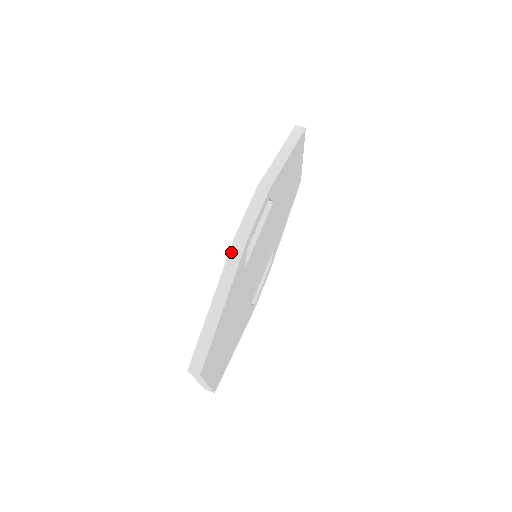
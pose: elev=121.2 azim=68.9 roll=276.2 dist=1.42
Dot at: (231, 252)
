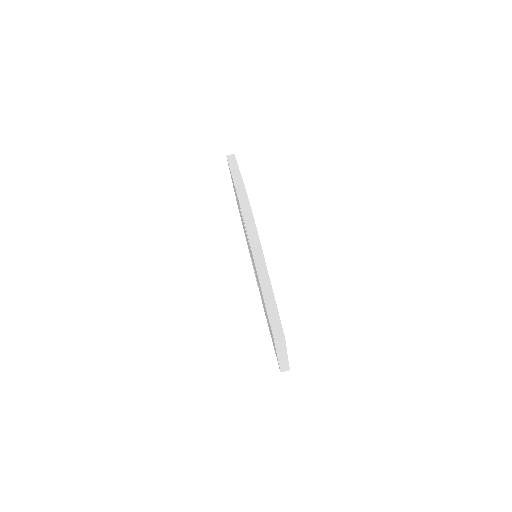
Dot at: (251, 244)
